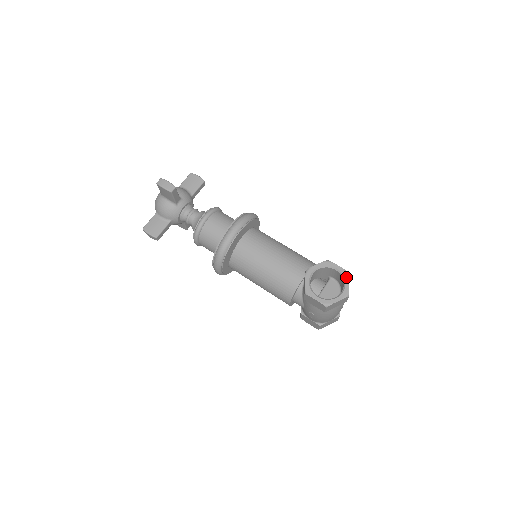
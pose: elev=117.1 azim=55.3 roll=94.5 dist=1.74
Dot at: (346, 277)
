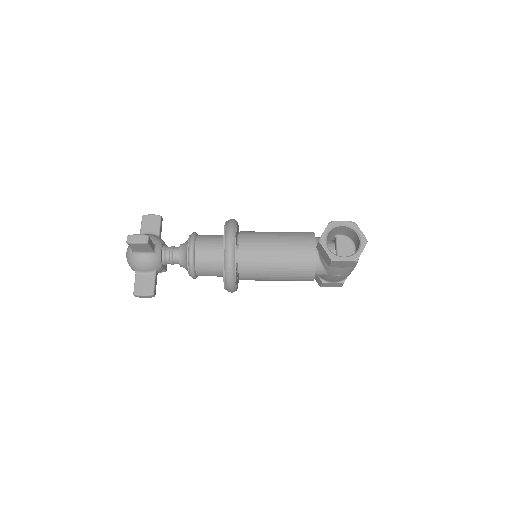
Dot at: (355, 227)
